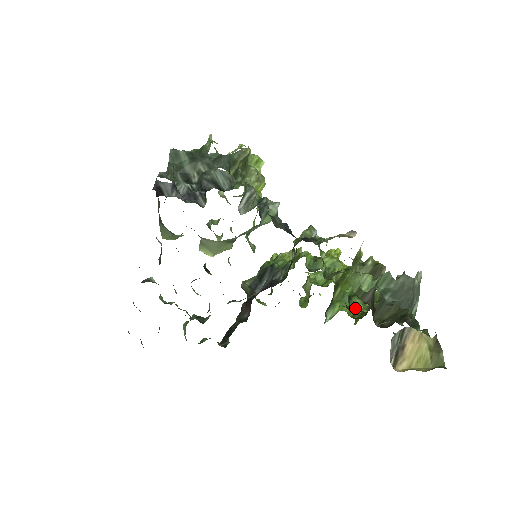
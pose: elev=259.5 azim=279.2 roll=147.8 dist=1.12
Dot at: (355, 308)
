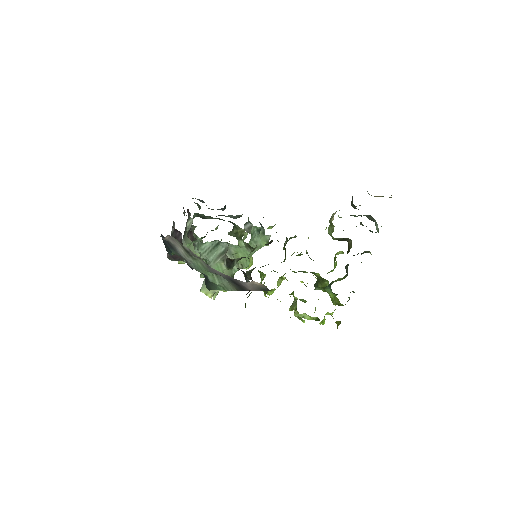
Dot at: (336, 281)
